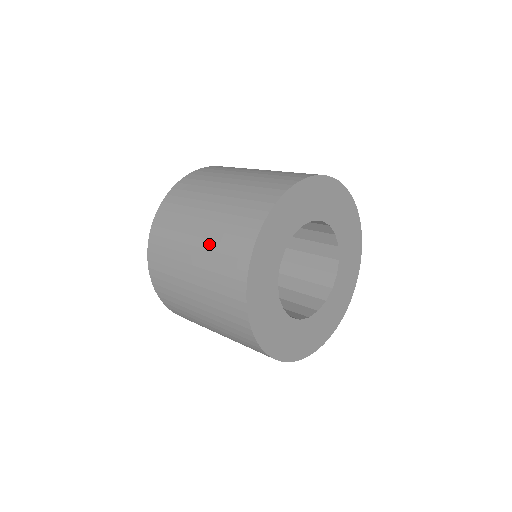
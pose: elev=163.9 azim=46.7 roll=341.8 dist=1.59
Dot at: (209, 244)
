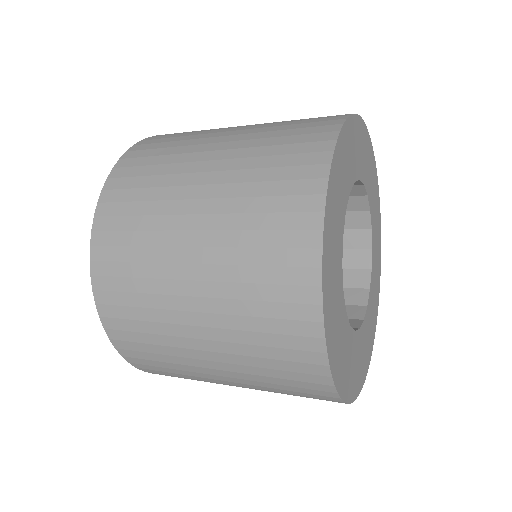
Dot at: (254, 135)
